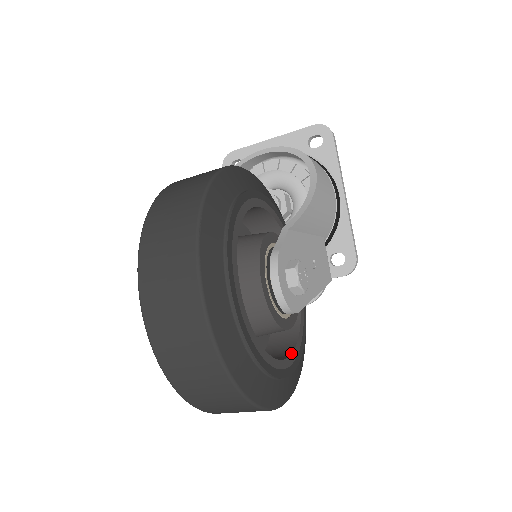
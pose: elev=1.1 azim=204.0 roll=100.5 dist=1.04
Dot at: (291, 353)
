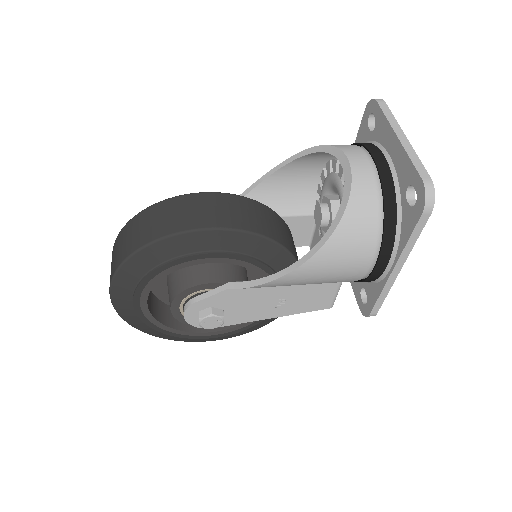
Dot at: (221, 330)
